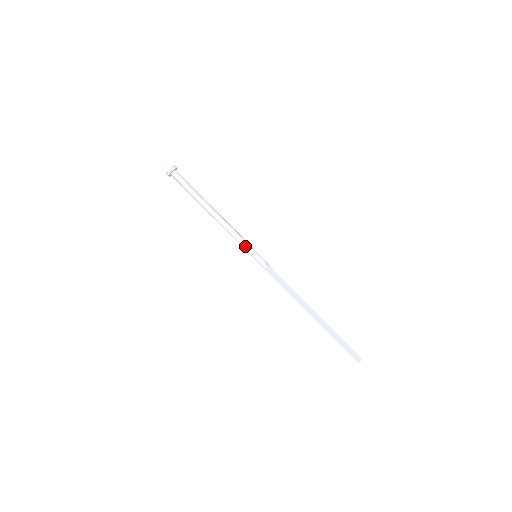
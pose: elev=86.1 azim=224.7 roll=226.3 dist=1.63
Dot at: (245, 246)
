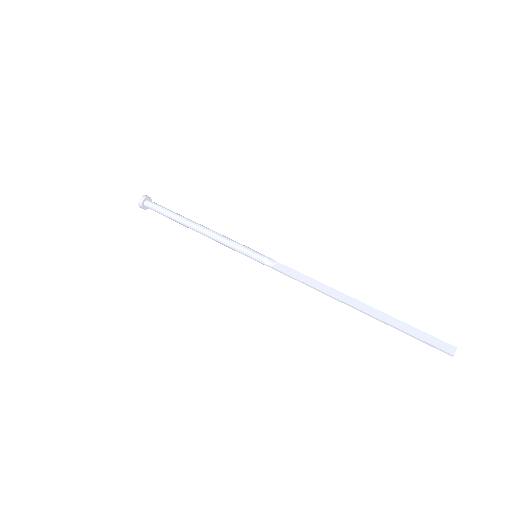
Dot at: (238, 249)
